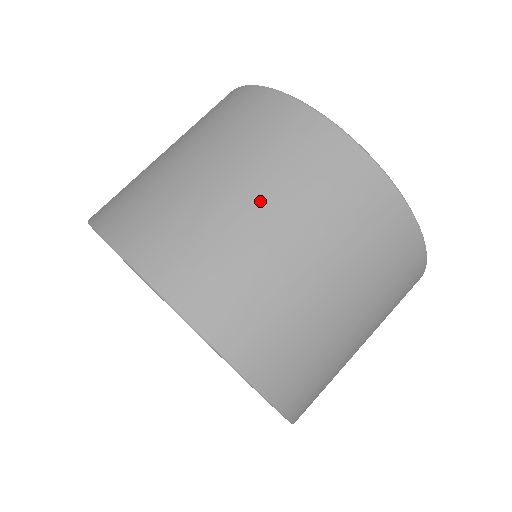
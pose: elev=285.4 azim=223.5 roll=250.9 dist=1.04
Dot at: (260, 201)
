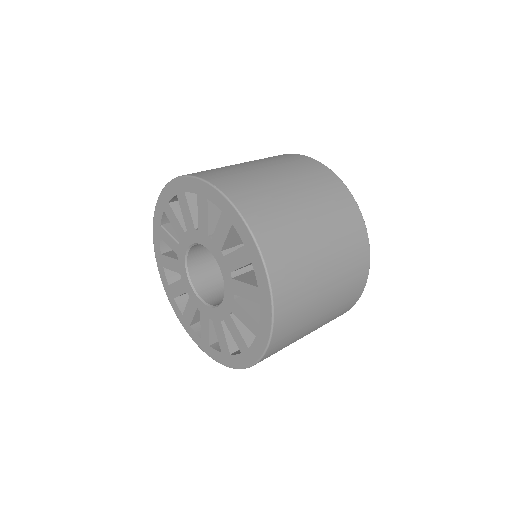
Dot at: (300, 196)
